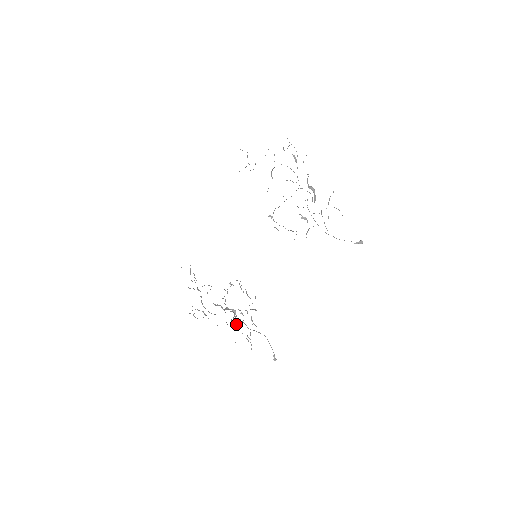
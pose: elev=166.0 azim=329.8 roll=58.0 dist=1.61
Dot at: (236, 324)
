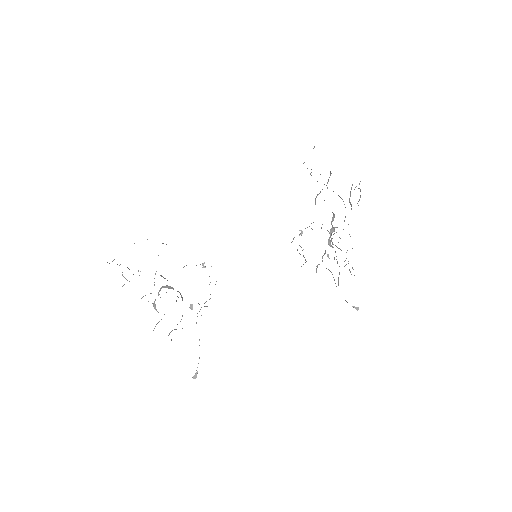
Dot at: occluded
